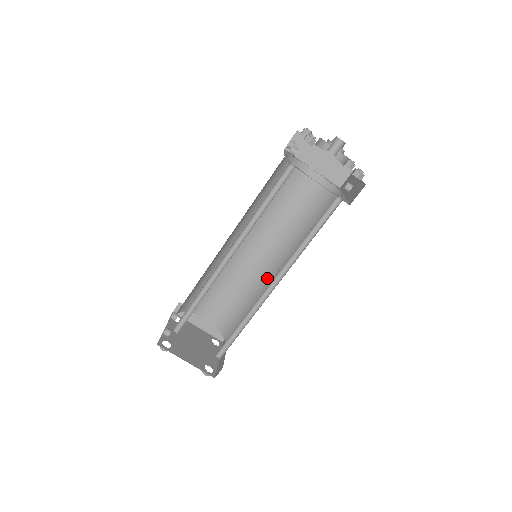
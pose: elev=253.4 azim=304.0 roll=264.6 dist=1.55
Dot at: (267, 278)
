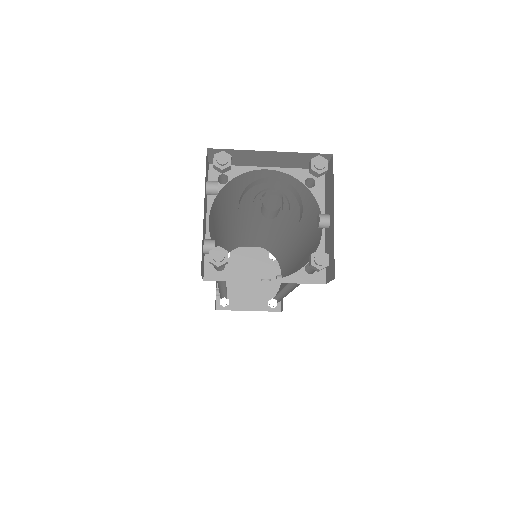
Dot at: (286, 240)
